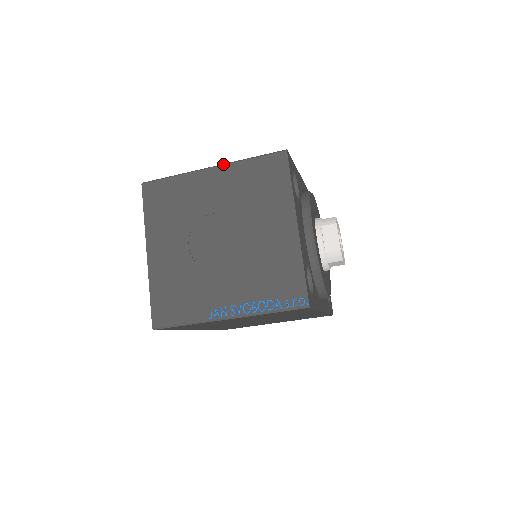
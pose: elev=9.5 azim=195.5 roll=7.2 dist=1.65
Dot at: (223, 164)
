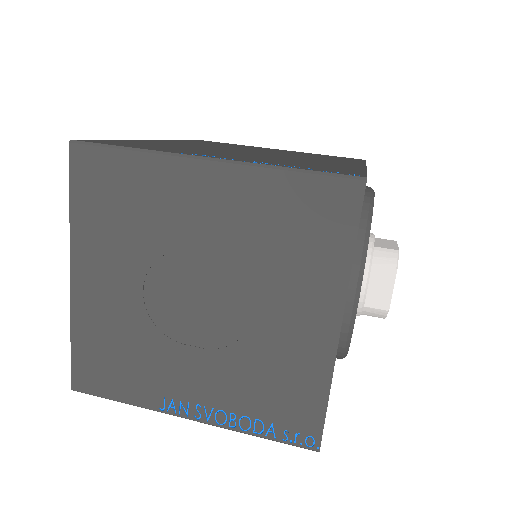
Dot at: (233, 161)
